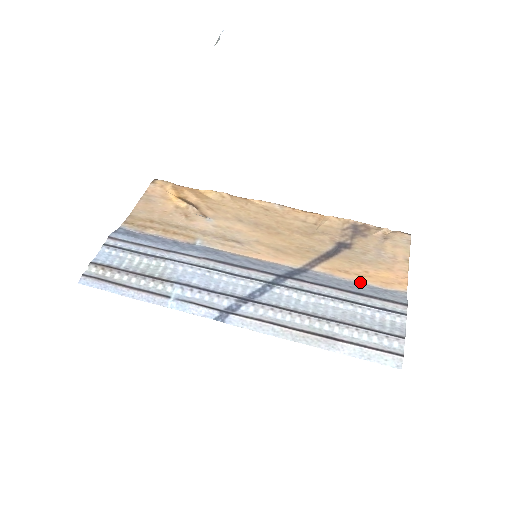
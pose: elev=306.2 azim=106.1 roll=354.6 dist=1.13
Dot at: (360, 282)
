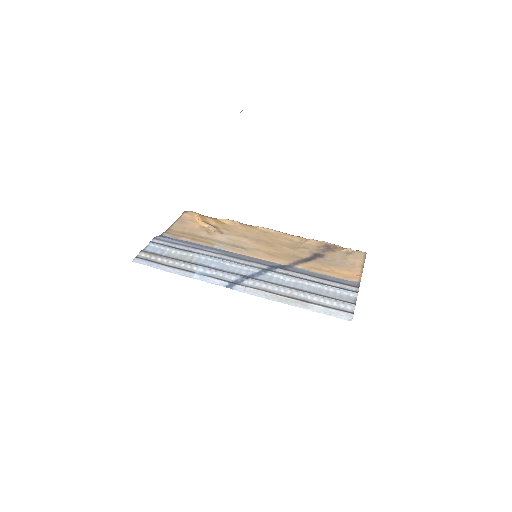
Dot at: (328, 275)
